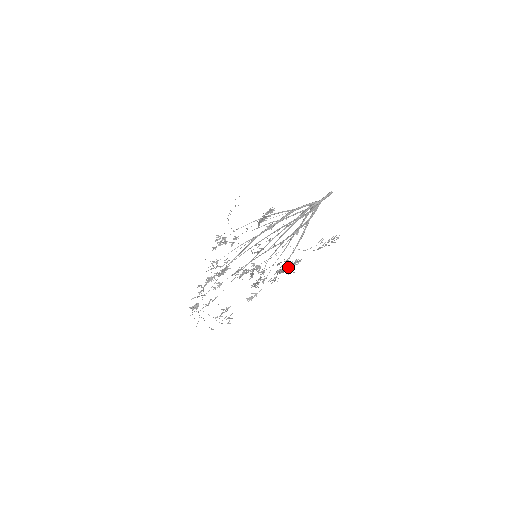
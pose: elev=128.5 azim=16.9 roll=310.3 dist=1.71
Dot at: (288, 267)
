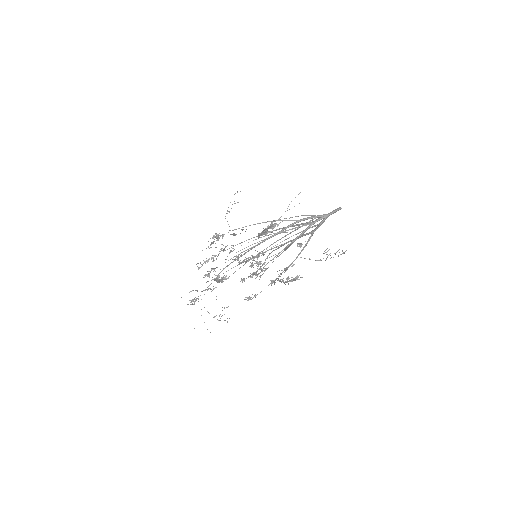
Dot at: occluded
